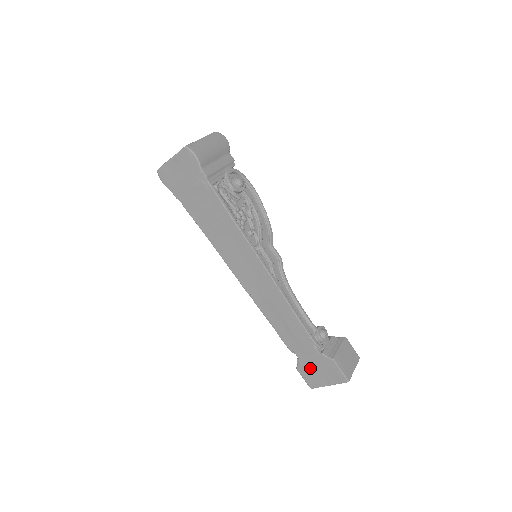
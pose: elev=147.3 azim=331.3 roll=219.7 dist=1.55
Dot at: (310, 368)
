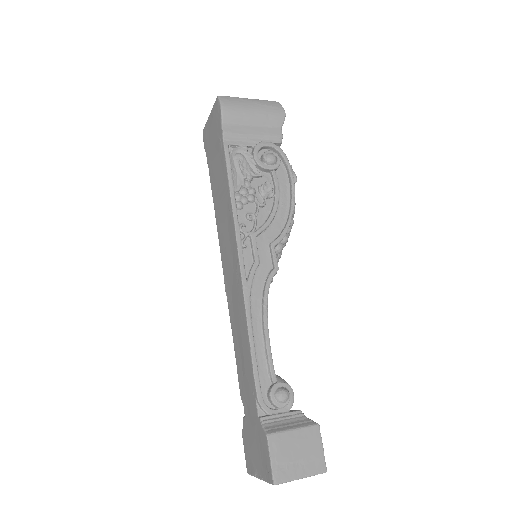
Dot at: (250, 437)
